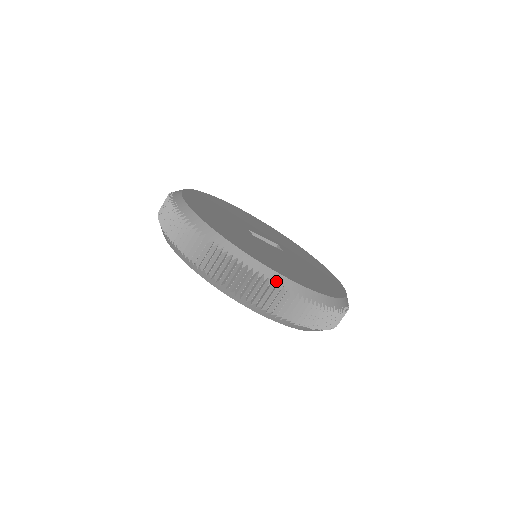
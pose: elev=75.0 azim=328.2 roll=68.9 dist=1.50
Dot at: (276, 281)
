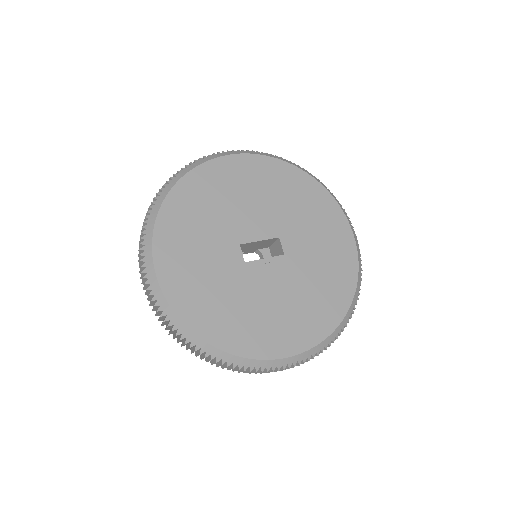
Dot at: (263, 367)
